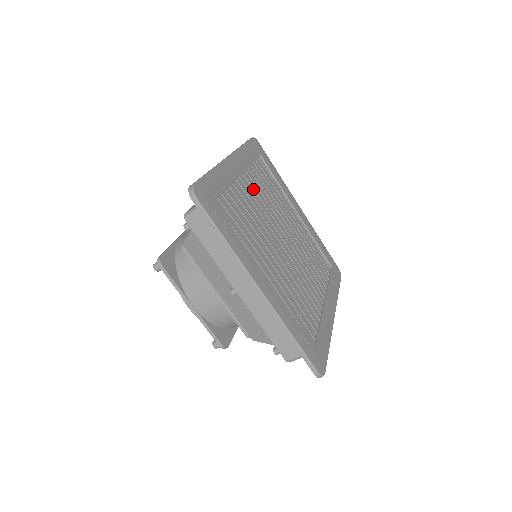
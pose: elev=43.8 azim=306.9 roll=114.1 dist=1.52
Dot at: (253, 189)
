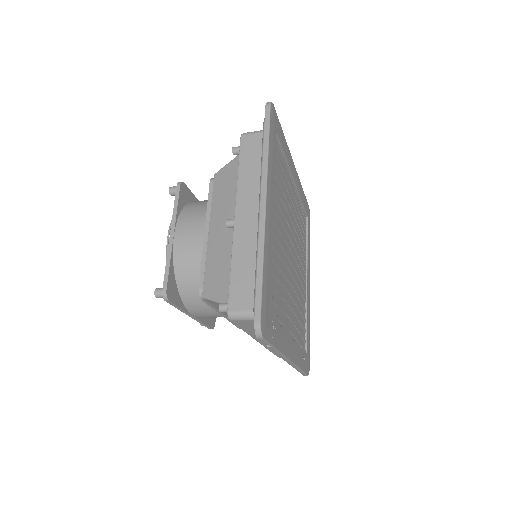
Dot at: (277, 216)
